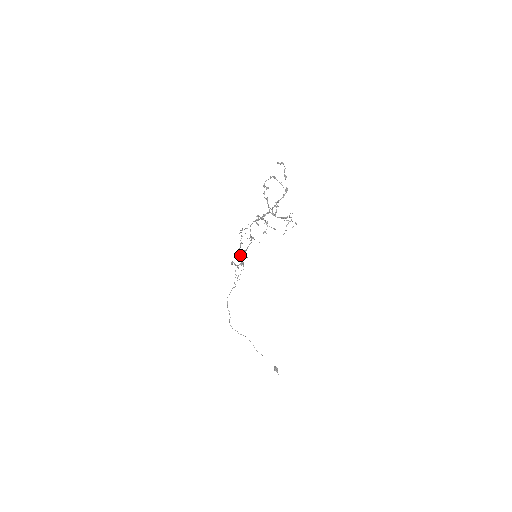
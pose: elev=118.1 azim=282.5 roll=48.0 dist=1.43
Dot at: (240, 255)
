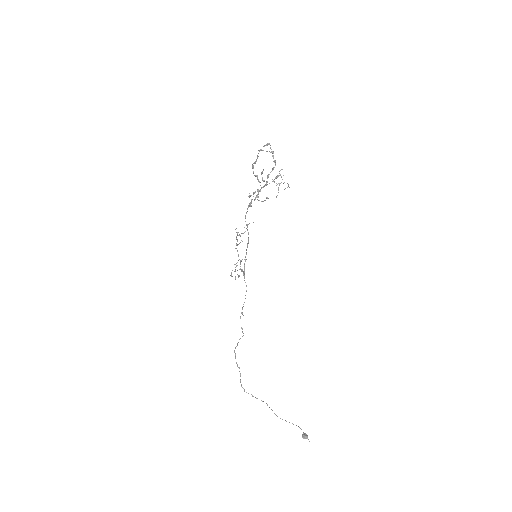
Dot at: occluded
